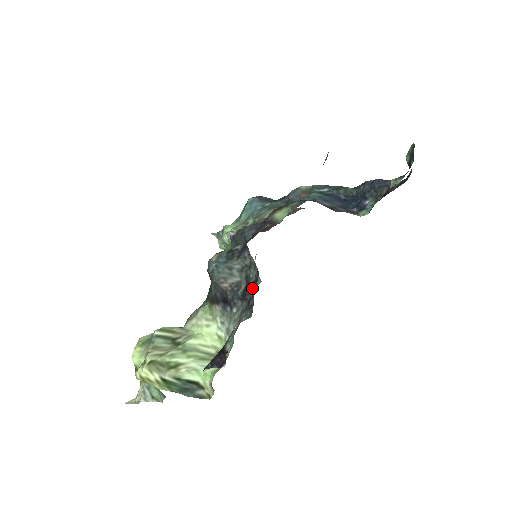
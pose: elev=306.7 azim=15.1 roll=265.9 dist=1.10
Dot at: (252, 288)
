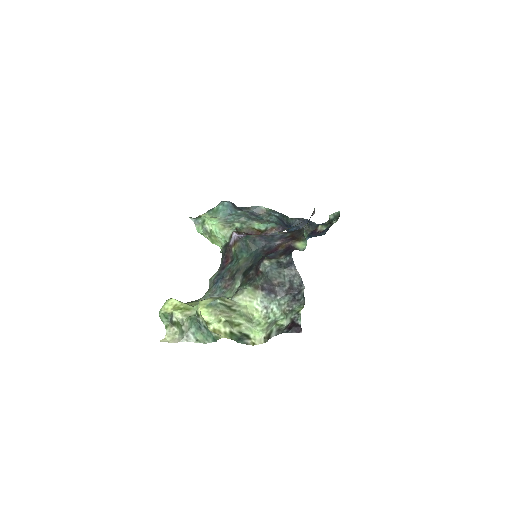
Dot at: (296, 289)
